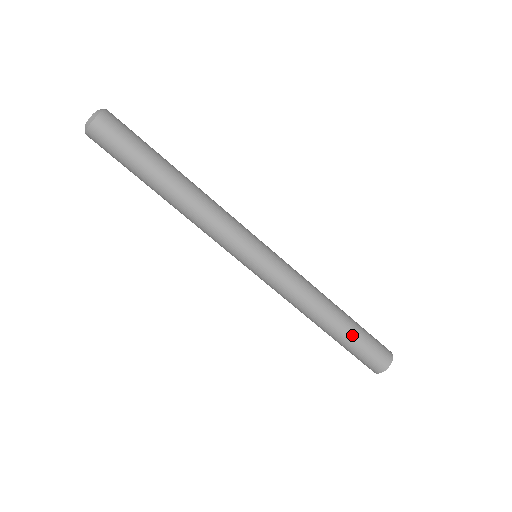
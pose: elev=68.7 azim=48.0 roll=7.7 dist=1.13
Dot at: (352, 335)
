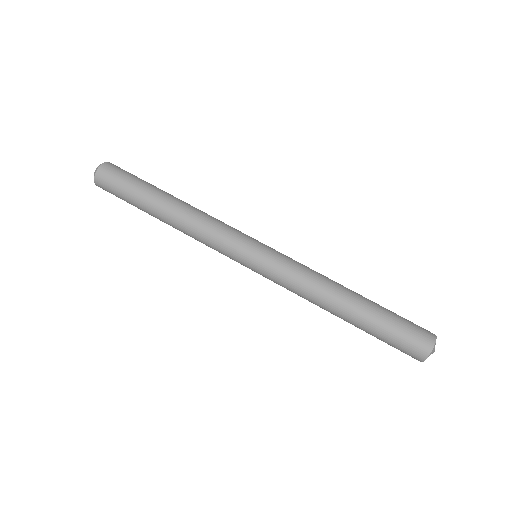
Dot at: (374, 319)
